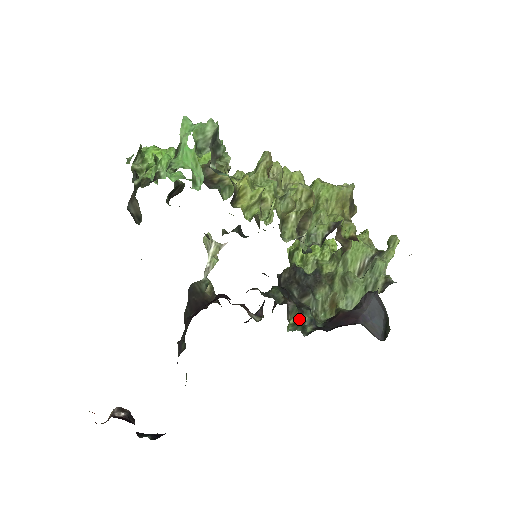
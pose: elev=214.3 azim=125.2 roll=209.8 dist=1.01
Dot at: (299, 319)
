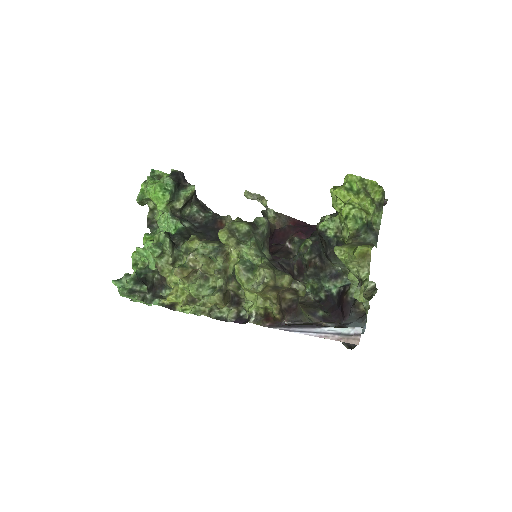
Dot at: (316, 284)
